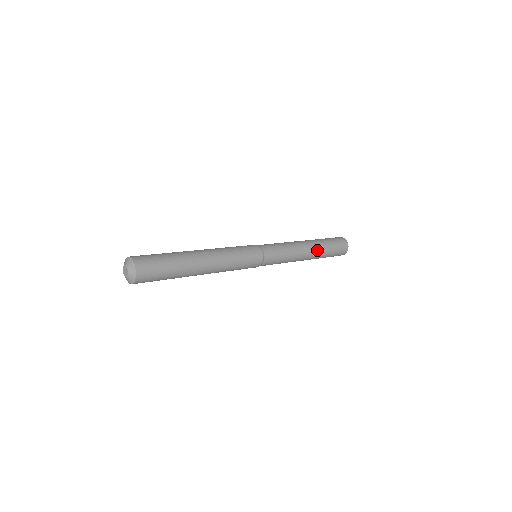
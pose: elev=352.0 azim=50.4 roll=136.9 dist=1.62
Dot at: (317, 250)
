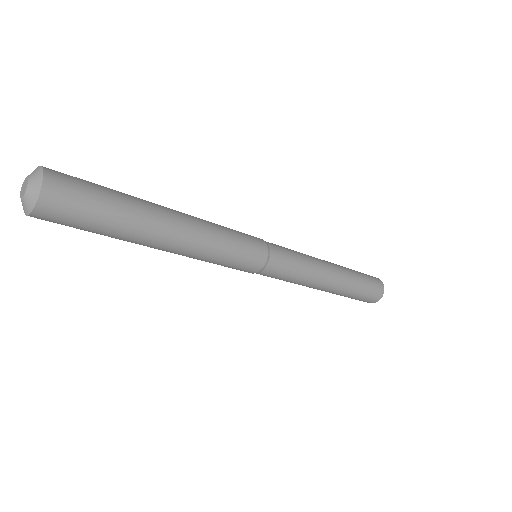
Dot at: (344, 281)
